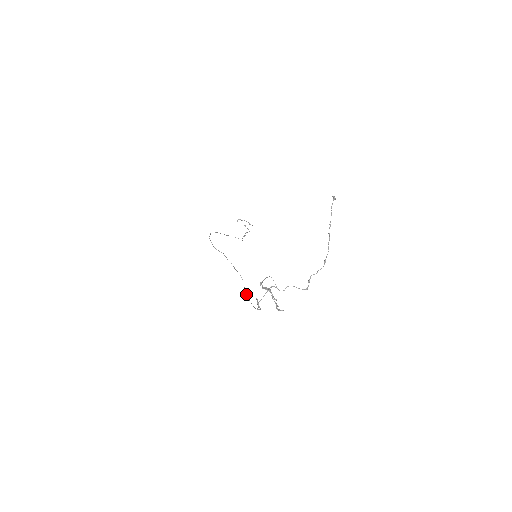
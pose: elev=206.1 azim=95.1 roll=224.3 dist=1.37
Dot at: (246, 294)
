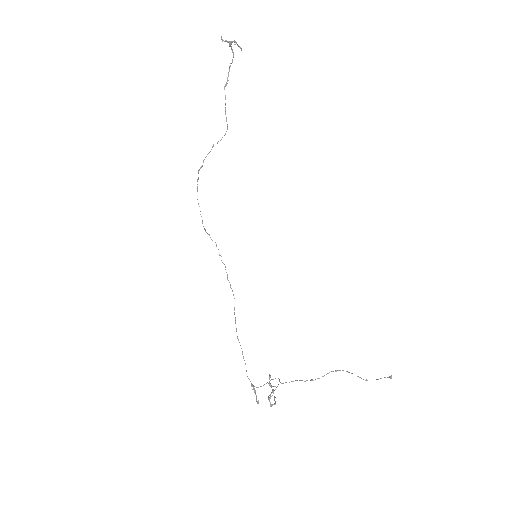
Dot at: occluded
